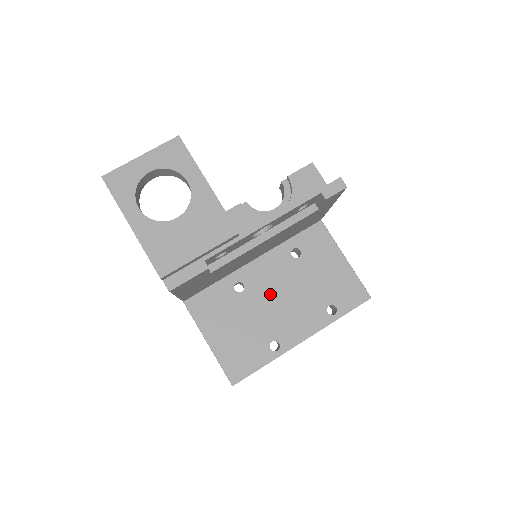
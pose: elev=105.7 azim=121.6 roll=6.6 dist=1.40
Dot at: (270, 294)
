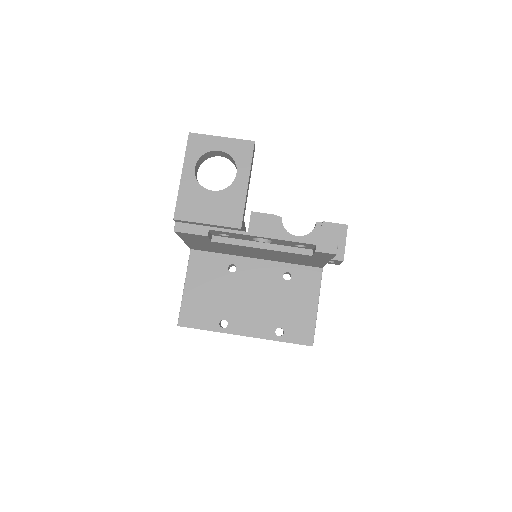
Dot at: (248, 289)
